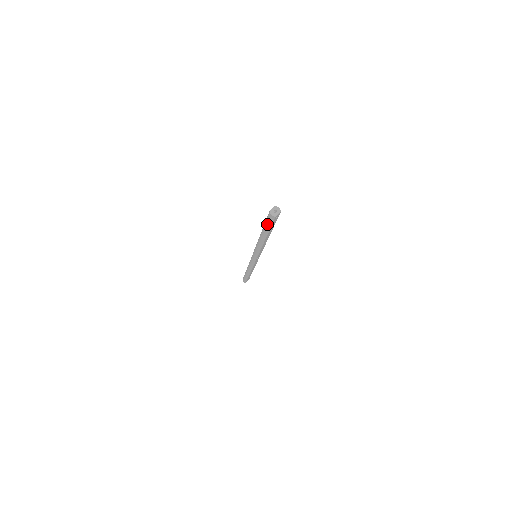
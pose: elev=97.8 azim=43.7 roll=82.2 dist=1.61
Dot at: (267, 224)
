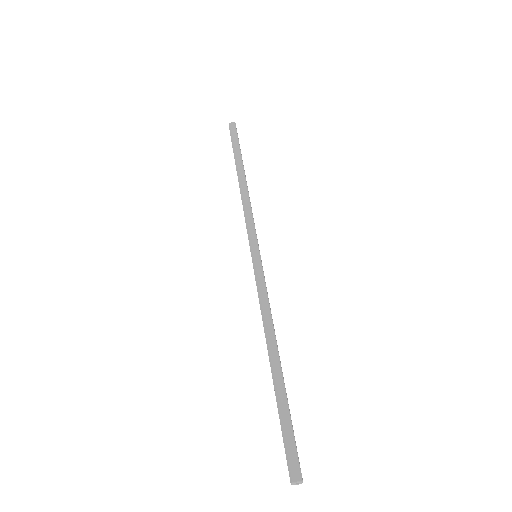
Dot at: occluded
